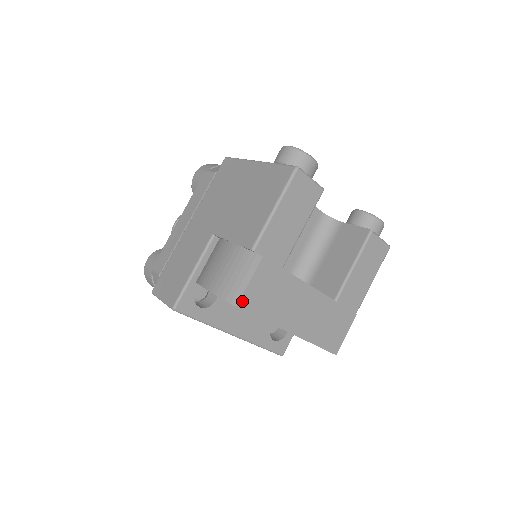
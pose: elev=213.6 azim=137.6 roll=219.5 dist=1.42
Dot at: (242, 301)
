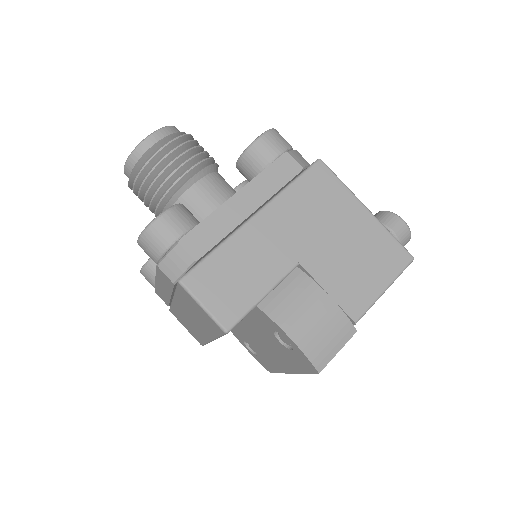
Dot at: (323, 367)
